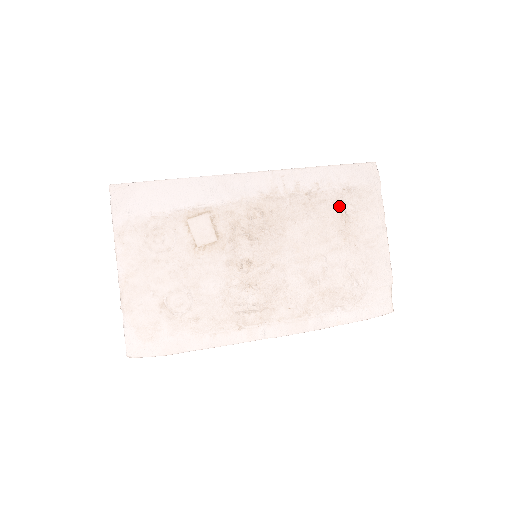
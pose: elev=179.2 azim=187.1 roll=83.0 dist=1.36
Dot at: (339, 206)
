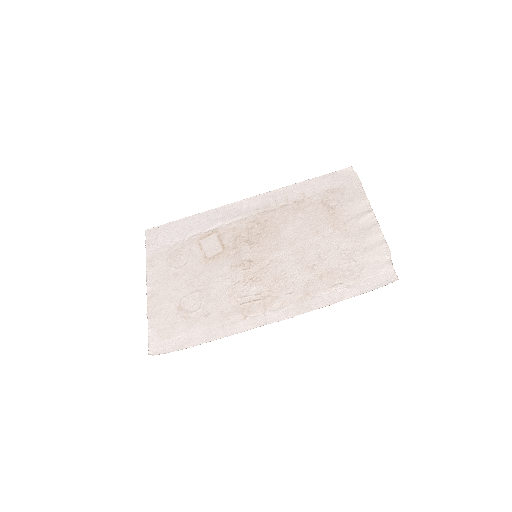
Dot at: (325, 204)
